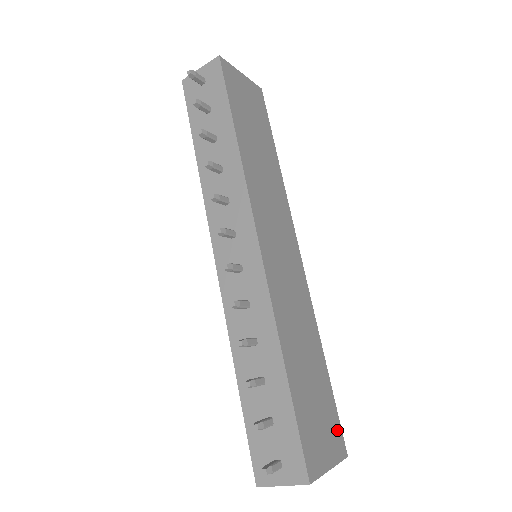
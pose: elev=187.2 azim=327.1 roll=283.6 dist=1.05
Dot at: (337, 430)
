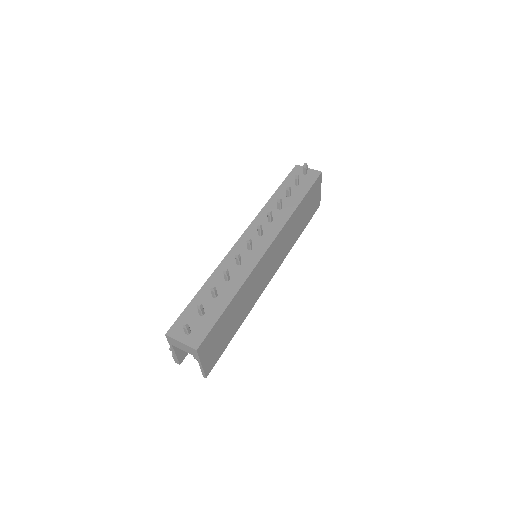
Dot at: (215, 360)
